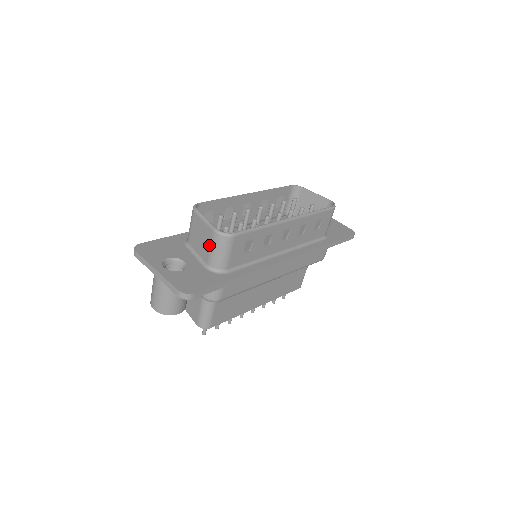
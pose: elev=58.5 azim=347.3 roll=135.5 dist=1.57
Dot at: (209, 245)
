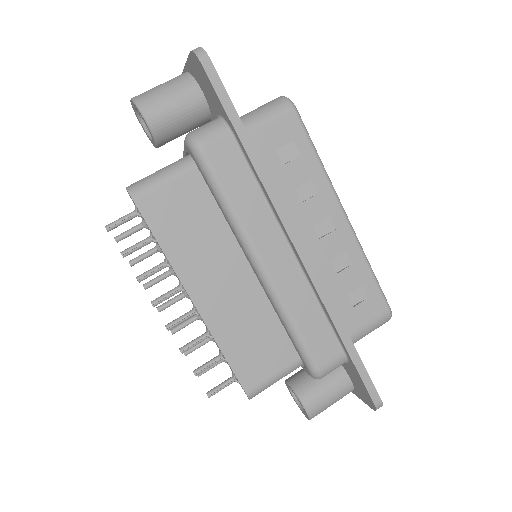
Dot at: occluded
